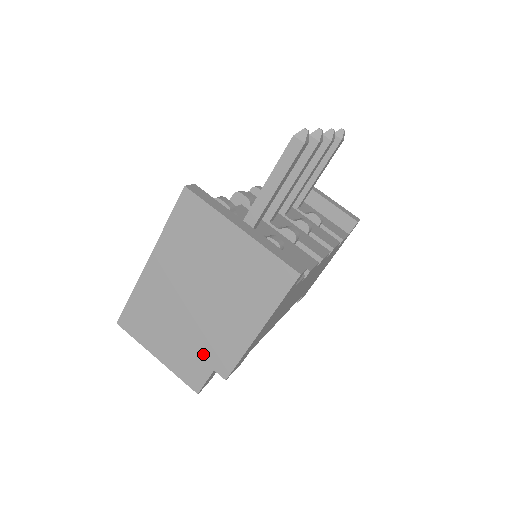
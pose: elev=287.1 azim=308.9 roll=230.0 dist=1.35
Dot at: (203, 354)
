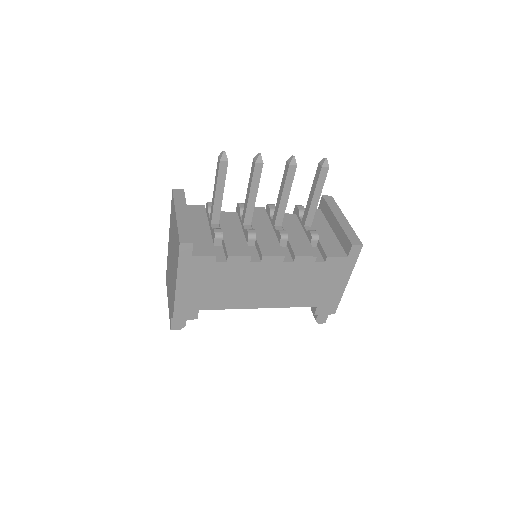
Dot at: (171, 300)
